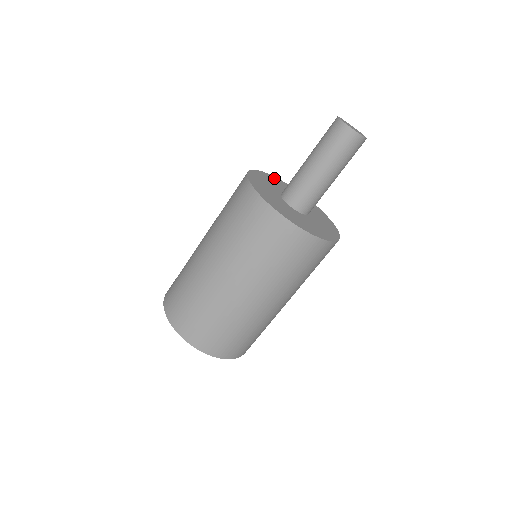
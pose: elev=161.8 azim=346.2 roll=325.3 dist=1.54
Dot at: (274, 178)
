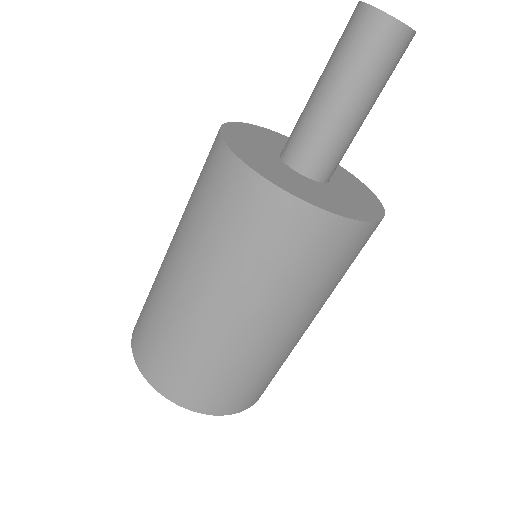
Dot at: occluded
